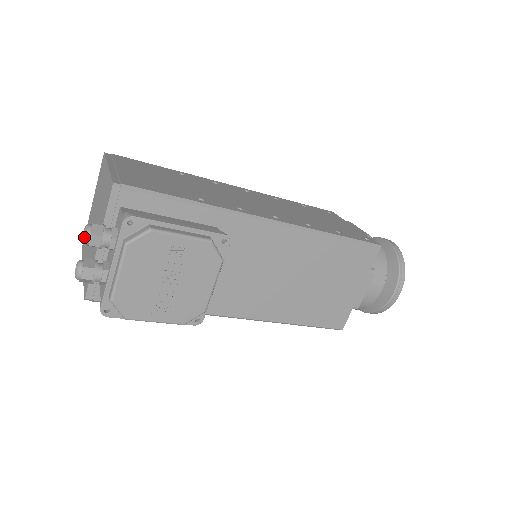
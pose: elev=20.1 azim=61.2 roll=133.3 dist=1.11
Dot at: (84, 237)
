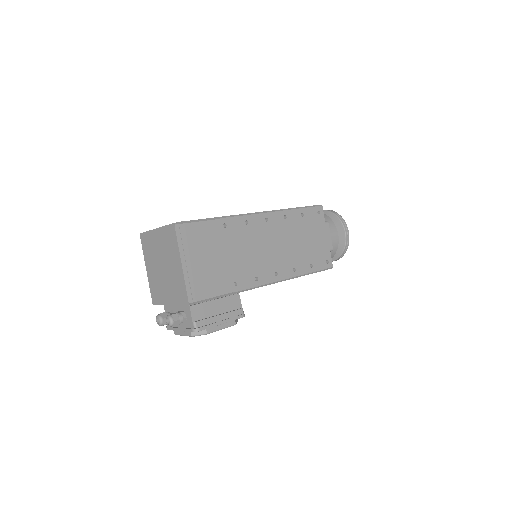
Dot at: occluded
